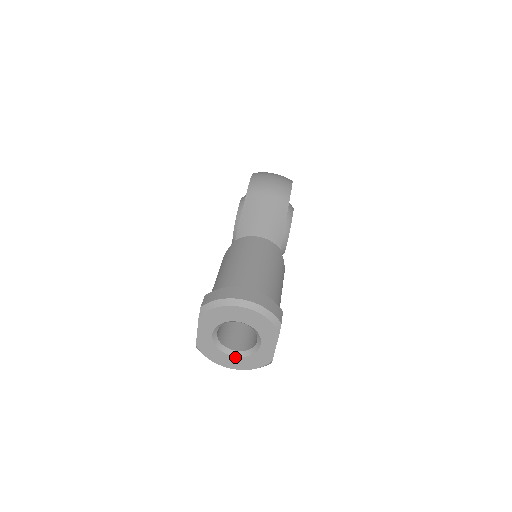
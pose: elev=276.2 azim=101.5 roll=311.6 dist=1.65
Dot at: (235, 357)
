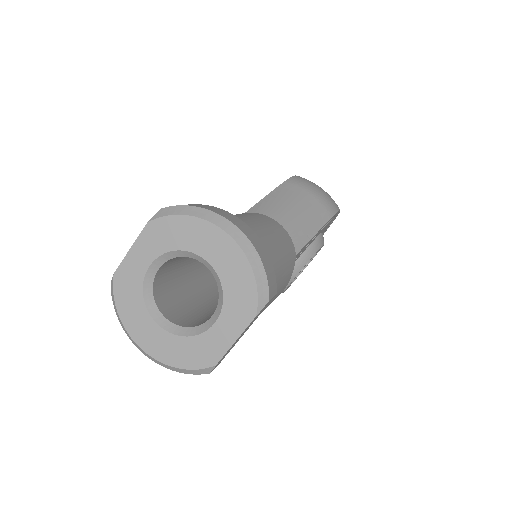
Dot at: (160, 328)
